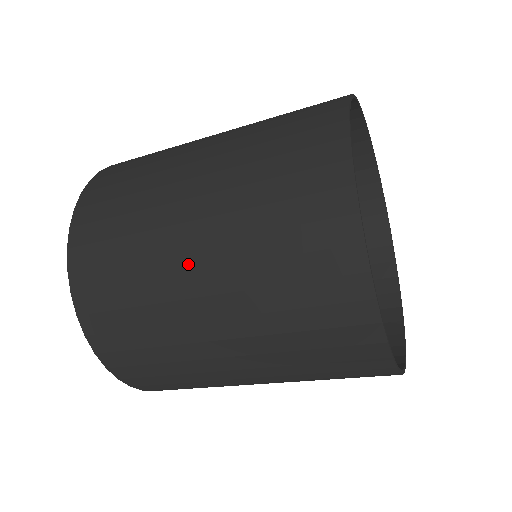
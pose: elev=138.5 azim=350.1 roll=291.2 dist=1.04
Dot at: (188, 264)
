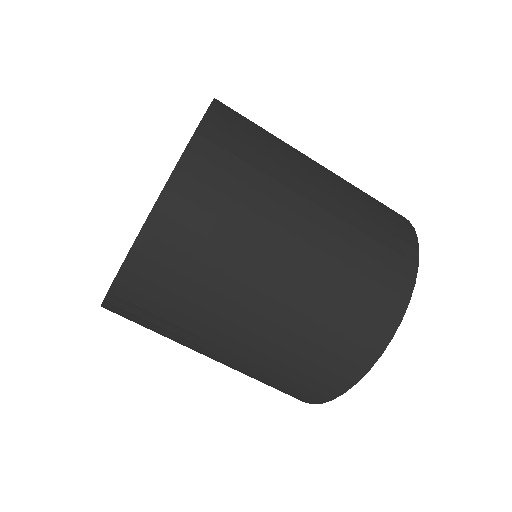
Dot at: (244, 320)
